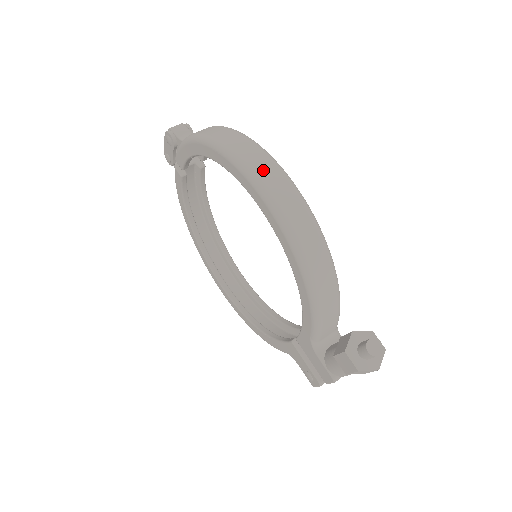
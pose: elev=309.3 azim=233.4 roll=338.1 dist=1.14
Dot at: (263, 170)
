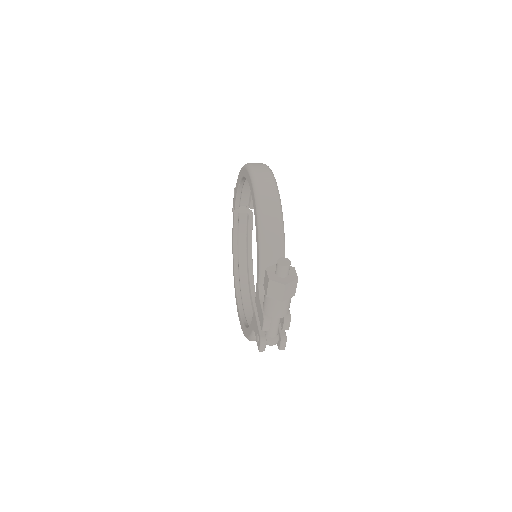
Dot at: (259, 168)
